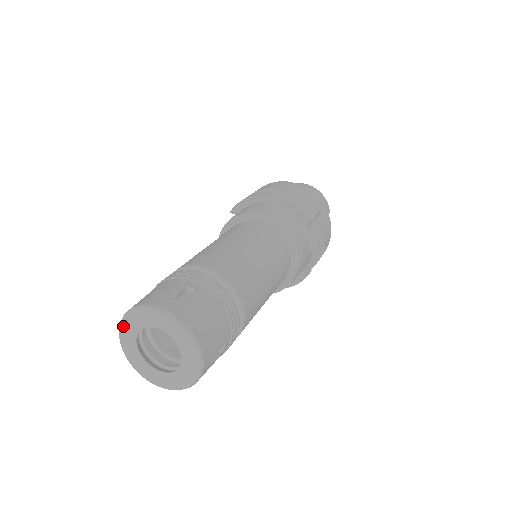
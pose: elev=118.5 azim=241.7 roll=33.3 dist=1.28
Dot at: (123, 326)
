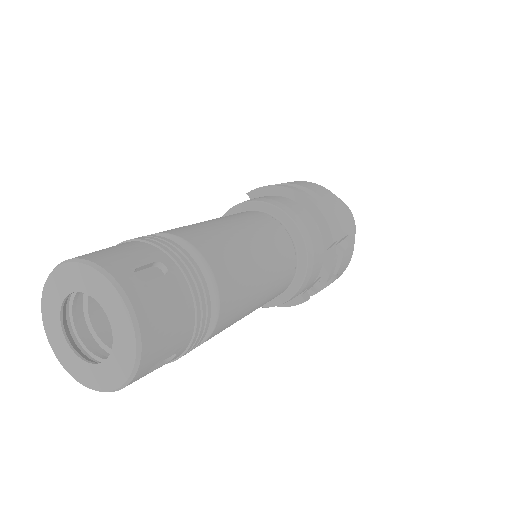
Dot at: (53, 277)
